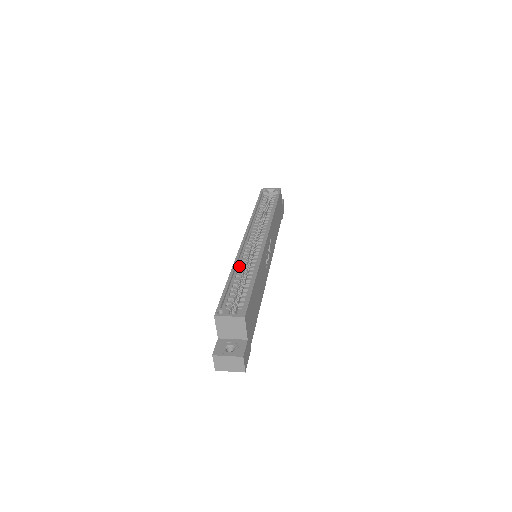
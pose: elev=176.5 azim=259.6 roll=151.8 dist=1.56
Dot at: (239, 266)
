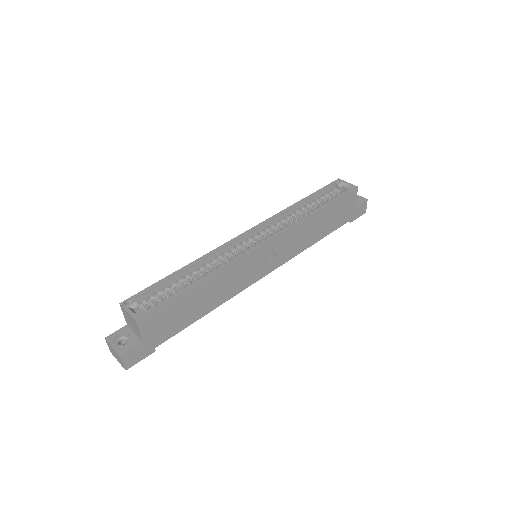
Dot at: (205, 262)
